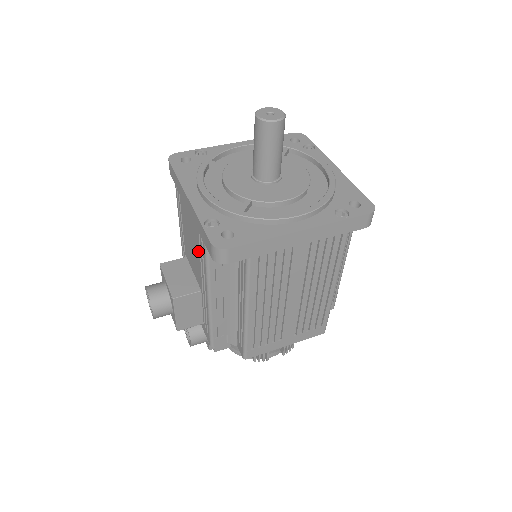
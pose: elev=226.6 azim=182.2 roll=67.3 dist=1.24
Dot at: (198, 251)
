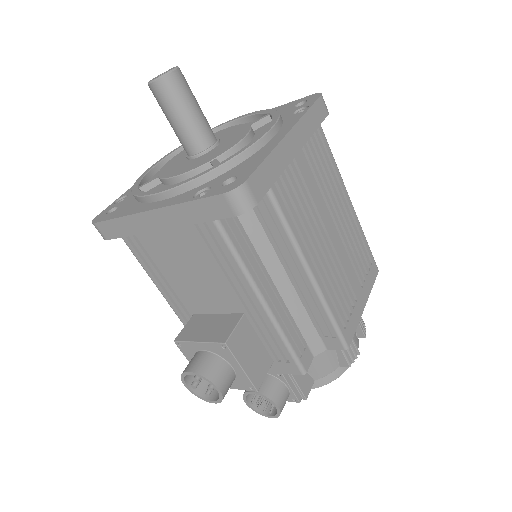
Dot at: (208, 257)
